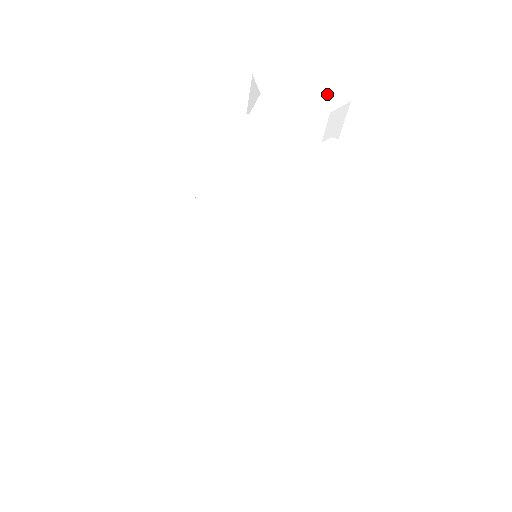
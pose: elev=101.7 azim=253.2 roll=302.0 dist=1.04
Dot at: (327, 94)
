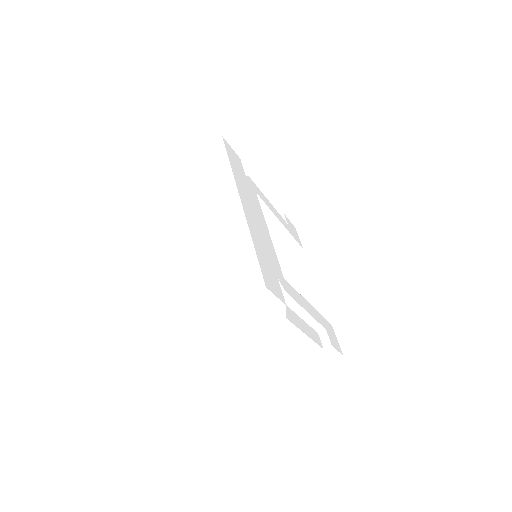
Dot at: (272, 312)
